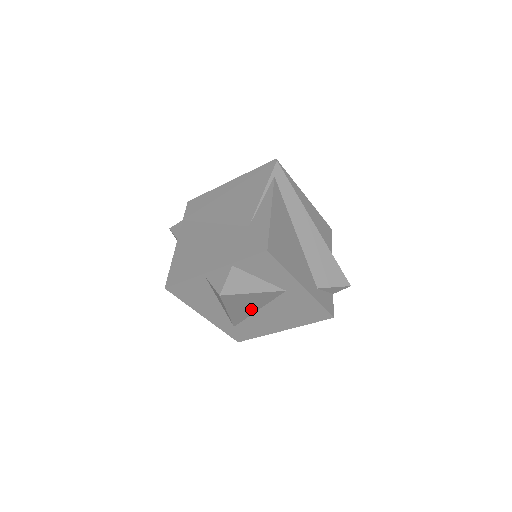
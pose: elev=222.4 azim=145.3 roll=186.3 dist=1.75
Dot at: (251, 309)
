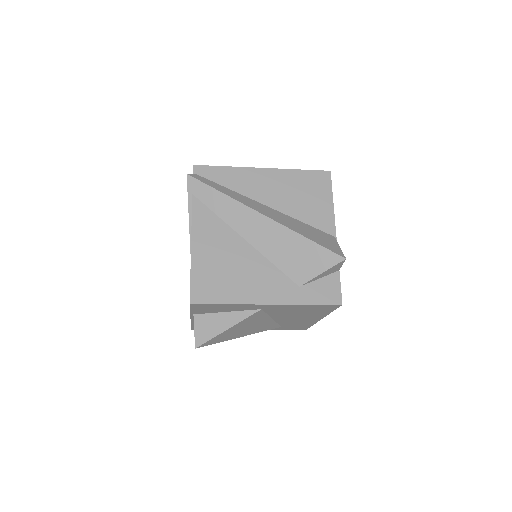
Dot at: (262, 323)
